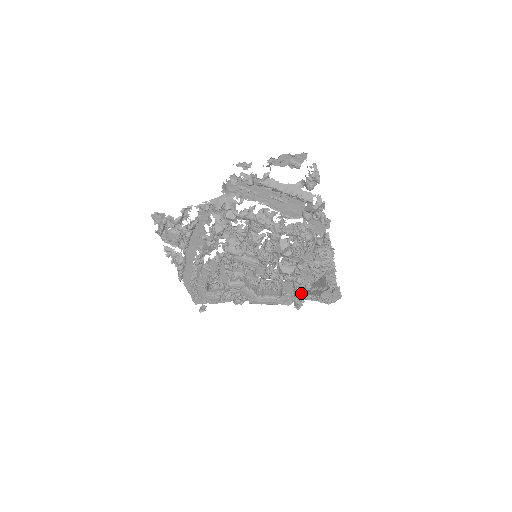
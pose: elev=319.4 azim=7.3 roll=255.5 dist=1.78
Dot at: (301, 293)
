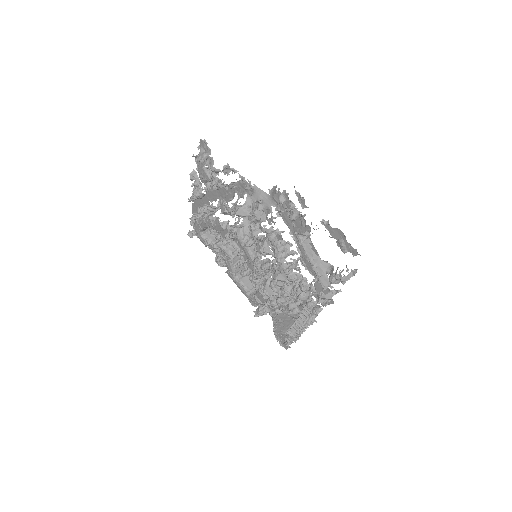
Dot at: occluded
